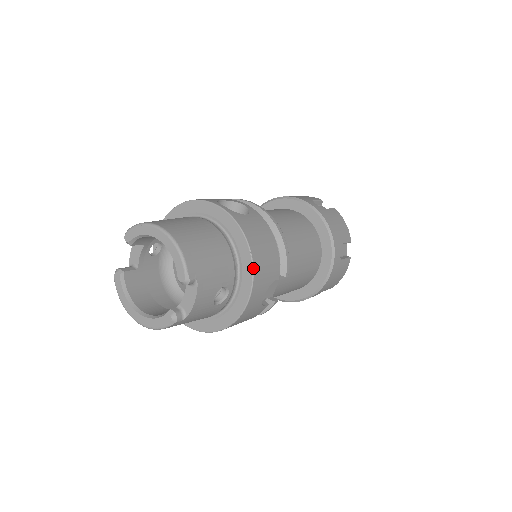
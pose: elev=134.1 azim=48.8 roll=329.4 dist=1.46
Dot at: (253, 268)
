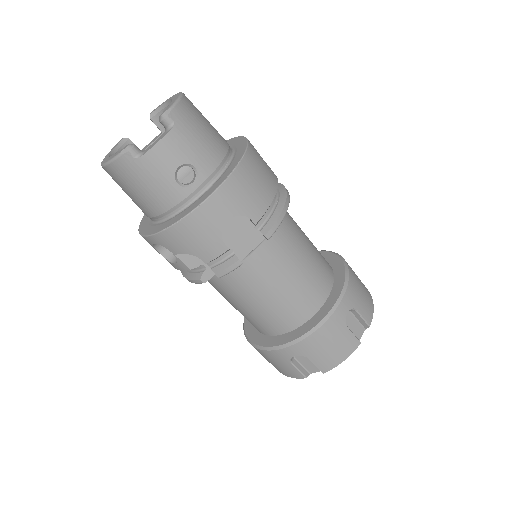
Dot at: (234, 170)
